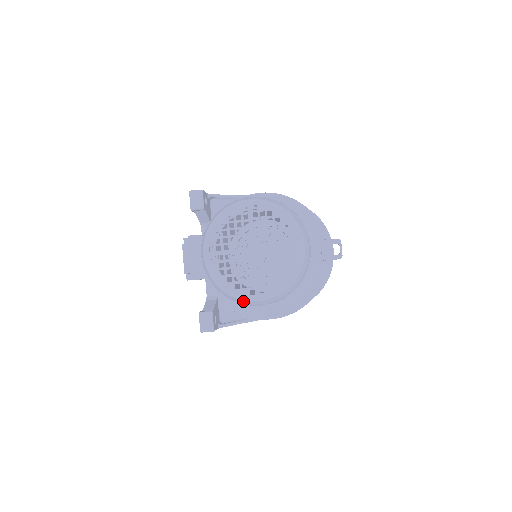
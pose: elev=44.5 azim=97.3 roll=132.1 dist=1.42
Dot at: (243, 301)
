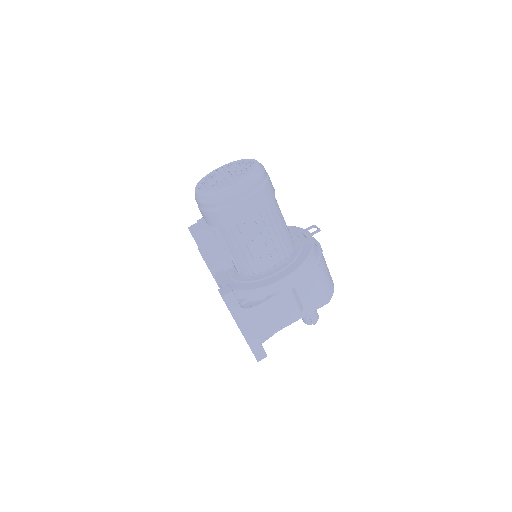
Dot at: (227, 193)
